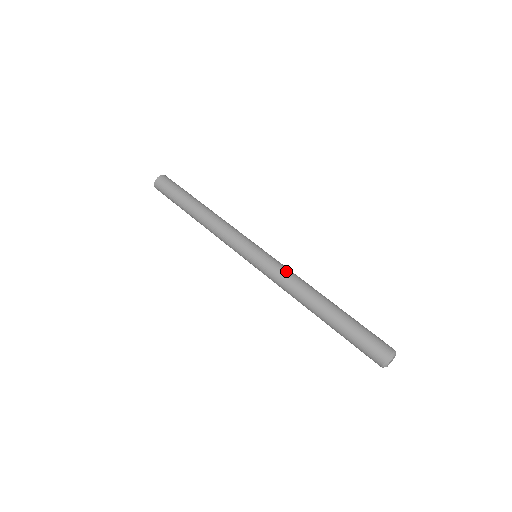
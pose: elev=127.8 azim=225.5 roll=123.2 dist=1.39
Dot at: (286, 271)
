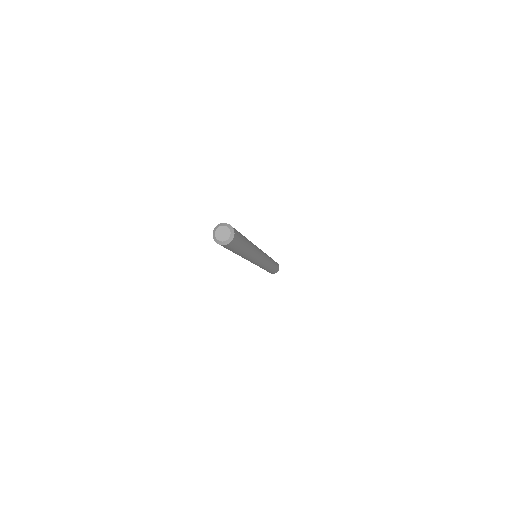
Dot at: occluded
